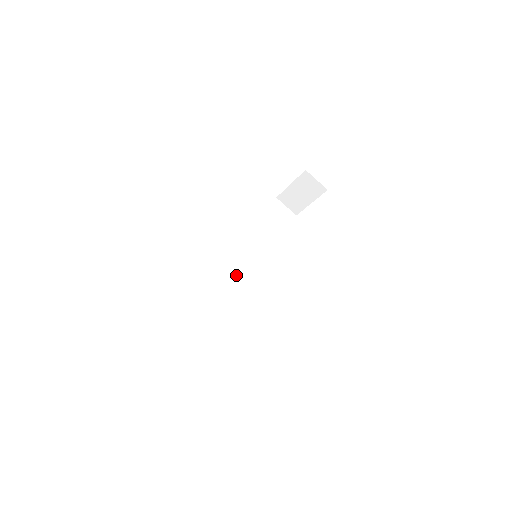
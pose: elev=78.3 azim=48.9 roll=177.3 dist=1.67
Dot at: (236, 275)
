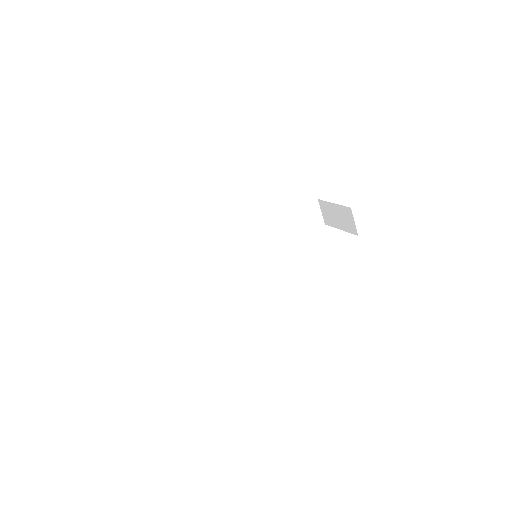
Dot at: (234, 253)
